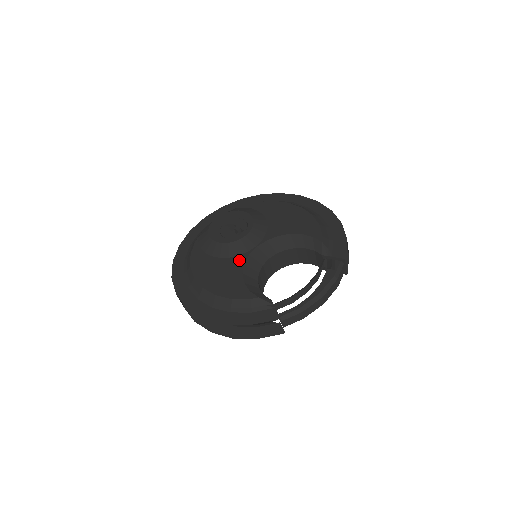
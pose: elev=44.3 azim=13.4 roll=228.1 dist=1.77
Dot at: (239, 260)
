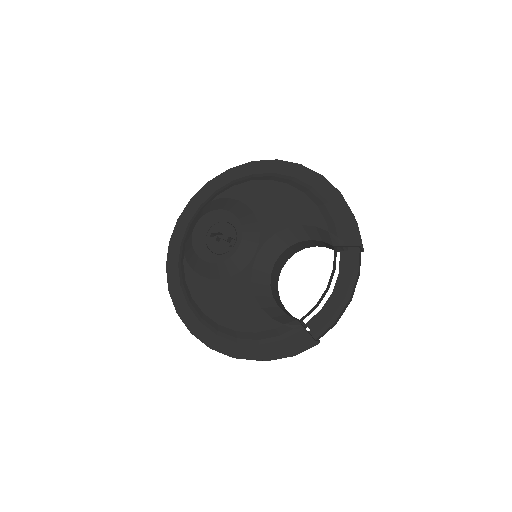
Dot at: (243, 278)
